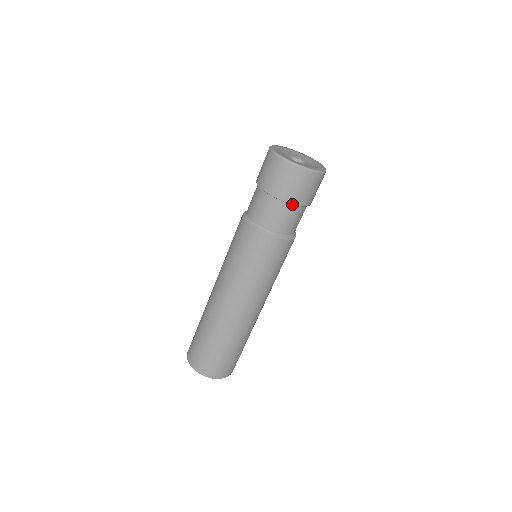
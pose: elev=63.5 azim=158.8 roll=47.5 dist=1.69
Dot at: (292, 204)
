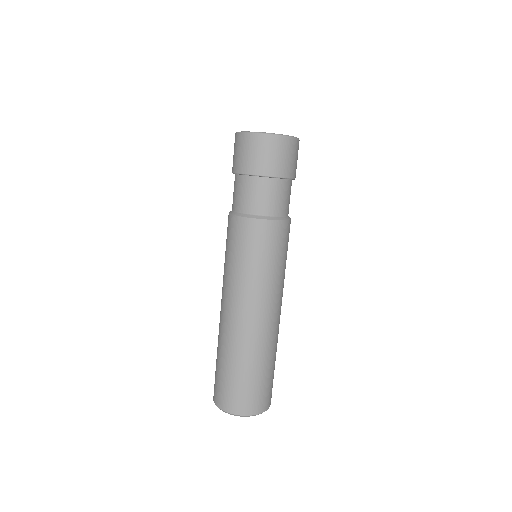
Dot at: occluded
